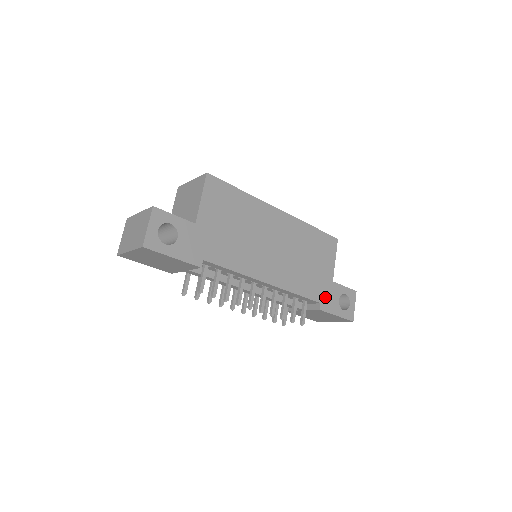
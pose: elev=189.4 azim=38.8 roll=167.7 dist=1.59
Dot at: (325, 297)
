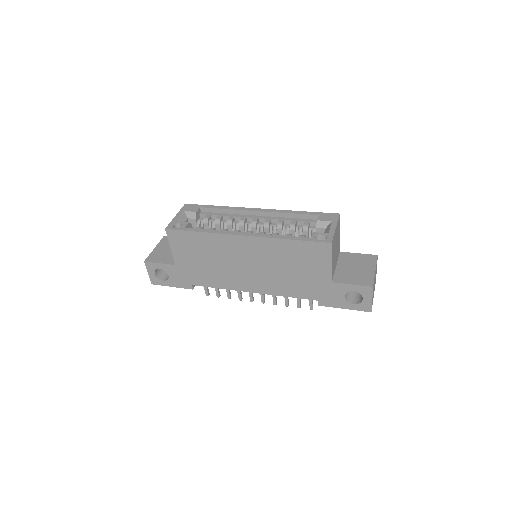
Dot at: (324, 296)
